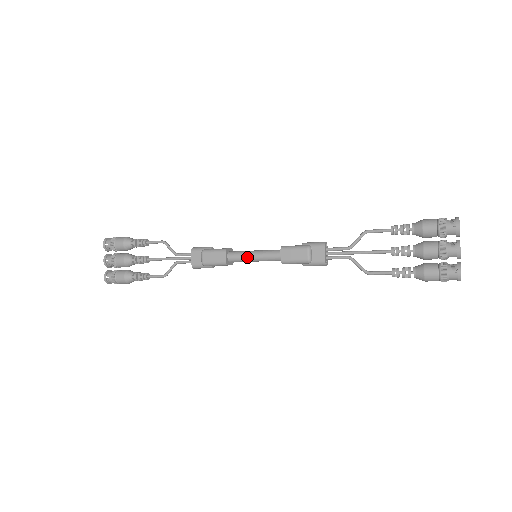
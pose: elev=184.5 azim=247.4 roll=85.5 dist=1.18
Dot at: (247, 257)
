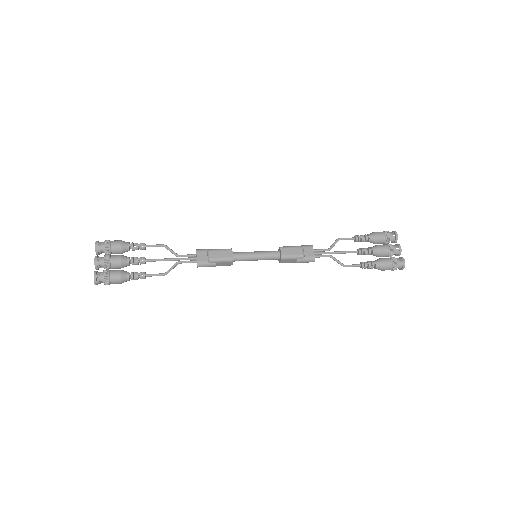
Dot at: (251, 255)
